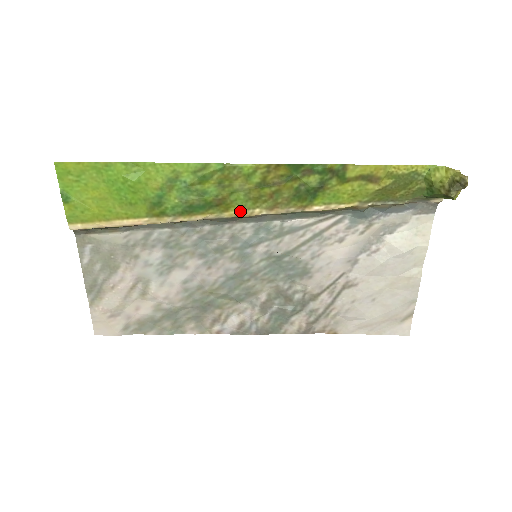
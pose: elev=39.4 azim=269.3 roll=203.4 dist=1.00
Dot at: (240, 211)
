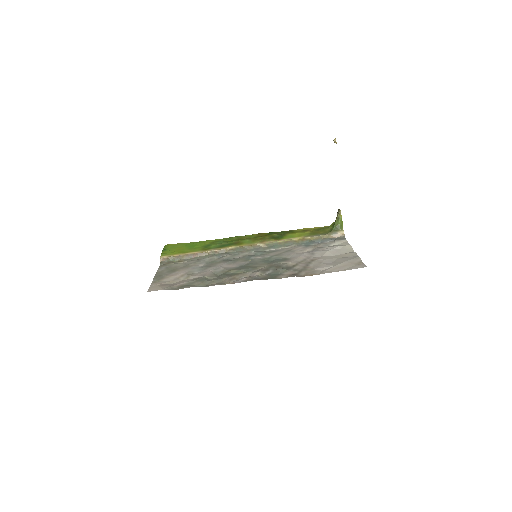
Dot at: (247, 245)
